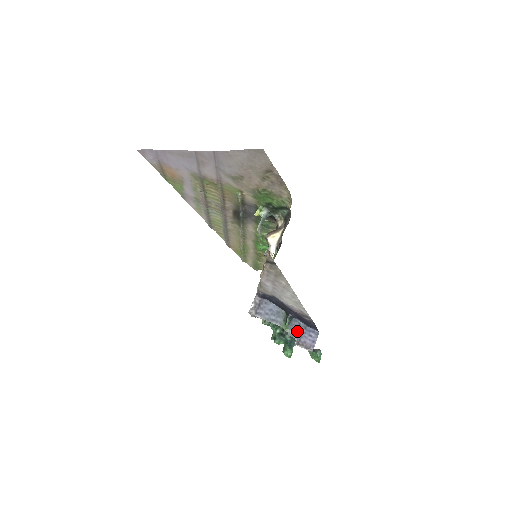
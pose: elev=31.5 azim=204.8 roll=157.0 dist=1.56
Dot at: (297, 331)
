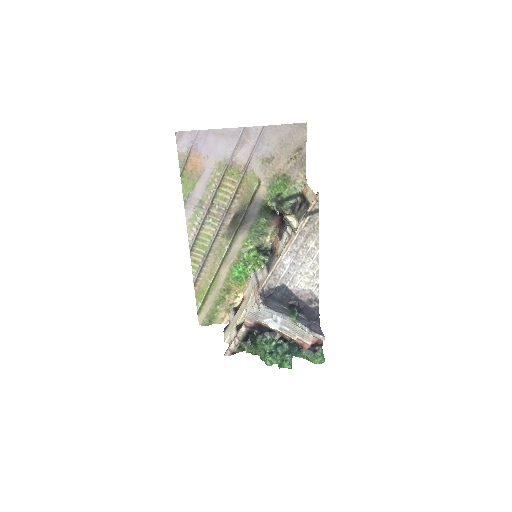
Dot at: (305, 322)
